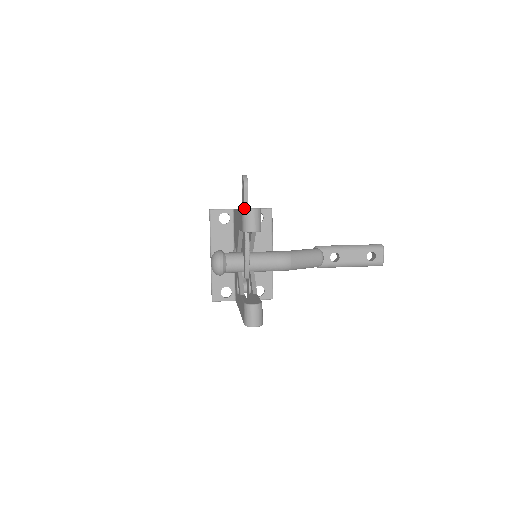
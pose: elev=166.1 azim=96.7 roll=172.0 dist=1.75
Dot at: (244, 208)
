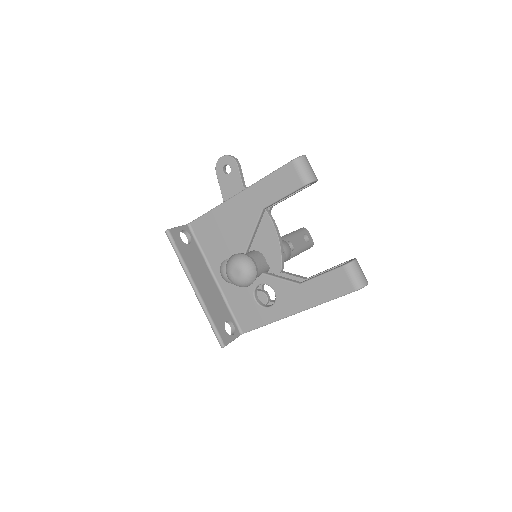
Dot at: occluded
